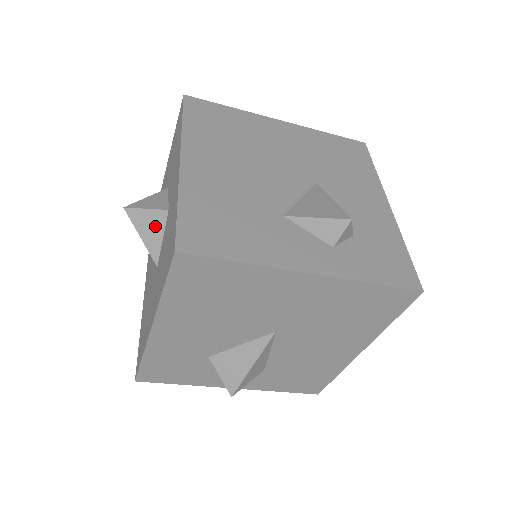
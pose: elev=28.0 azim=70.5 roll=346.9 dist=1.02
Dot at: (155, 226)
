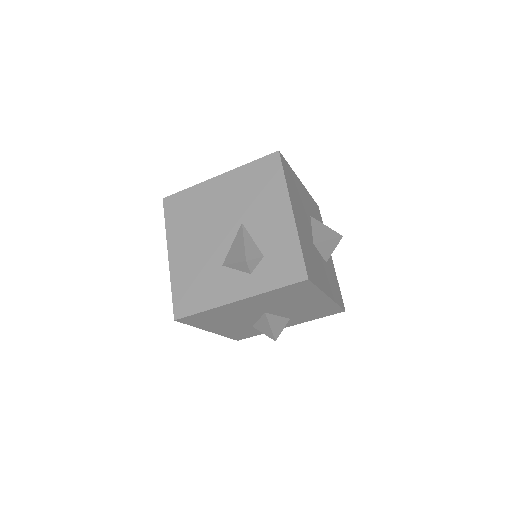
Dot at: occluded
